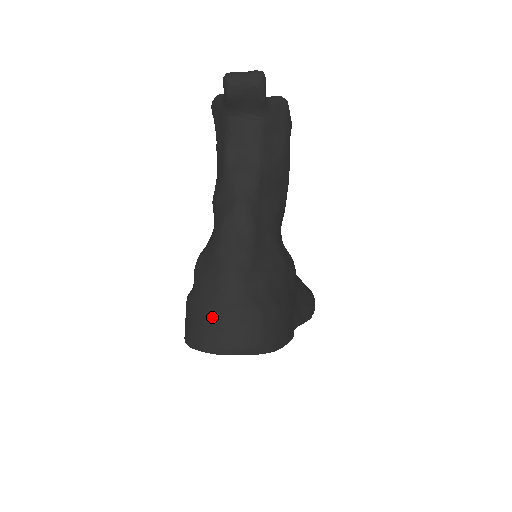
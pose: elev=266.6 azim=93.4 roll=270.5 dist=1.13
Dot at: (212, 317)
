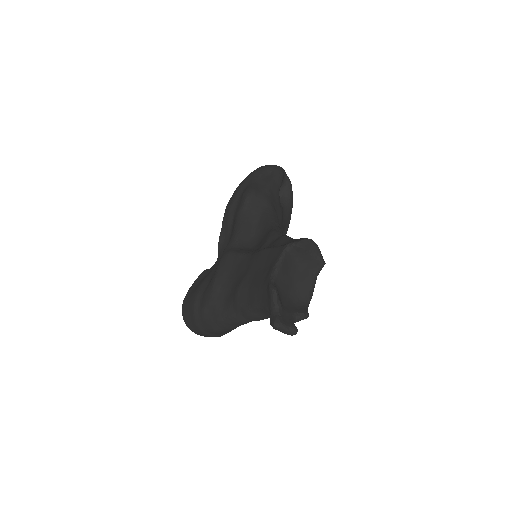
Dot at: (198, 329)
